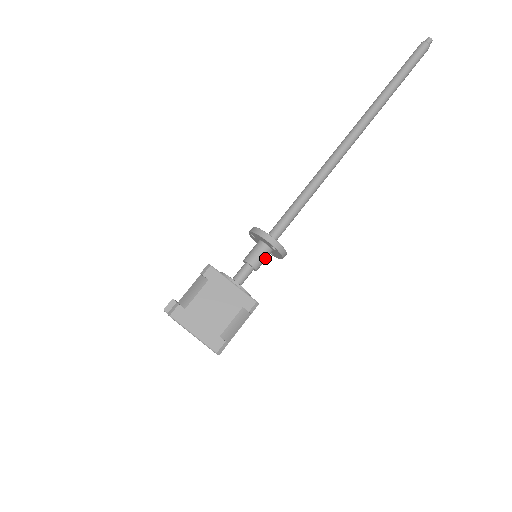
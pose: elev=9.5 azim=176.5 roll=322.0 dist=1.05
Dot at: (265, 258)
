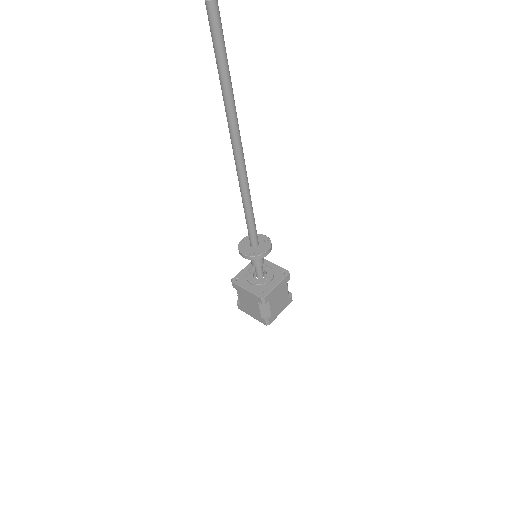
Dot at: occluded
